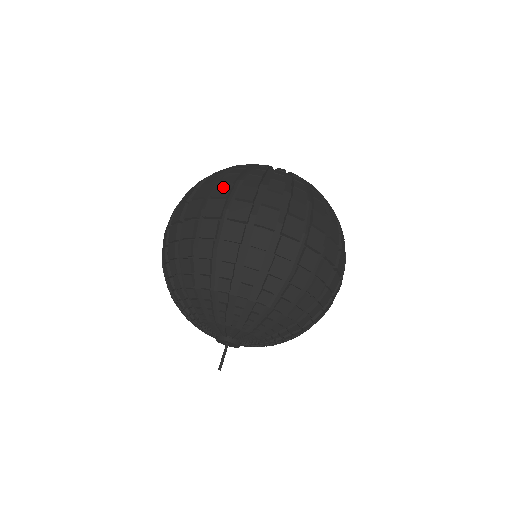
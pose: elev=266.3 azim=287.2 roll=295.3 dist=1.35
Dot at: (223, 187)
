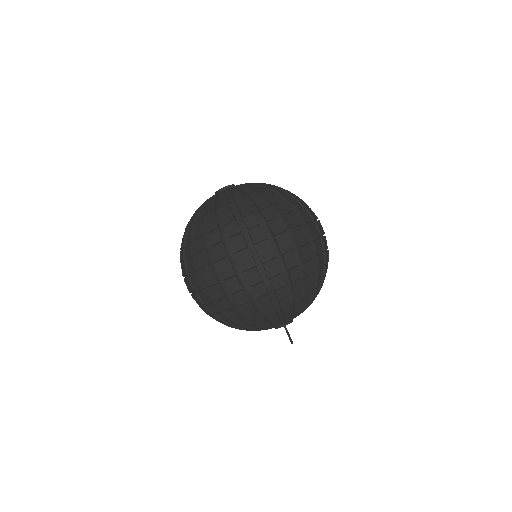
Dot at: (217, 249)
